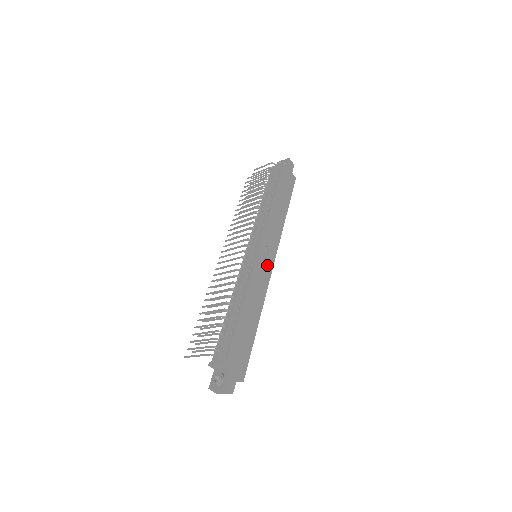
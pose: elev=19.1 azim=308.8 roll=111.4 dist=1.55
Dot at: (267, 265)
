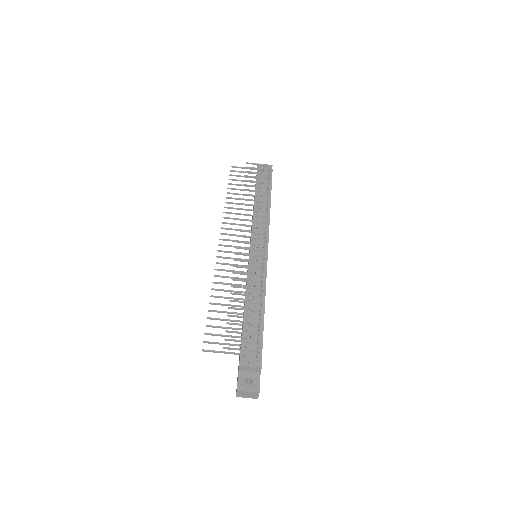
Dot at: occluded
